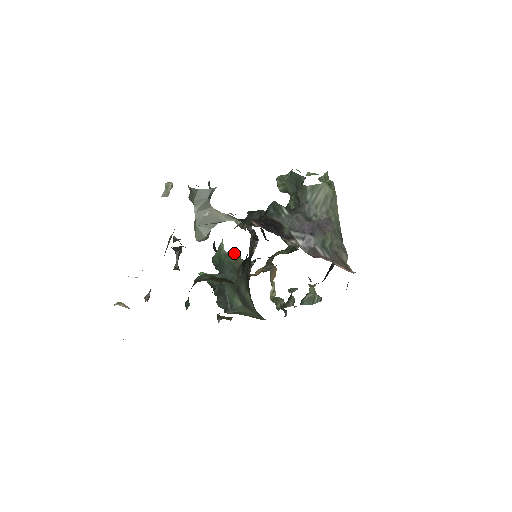
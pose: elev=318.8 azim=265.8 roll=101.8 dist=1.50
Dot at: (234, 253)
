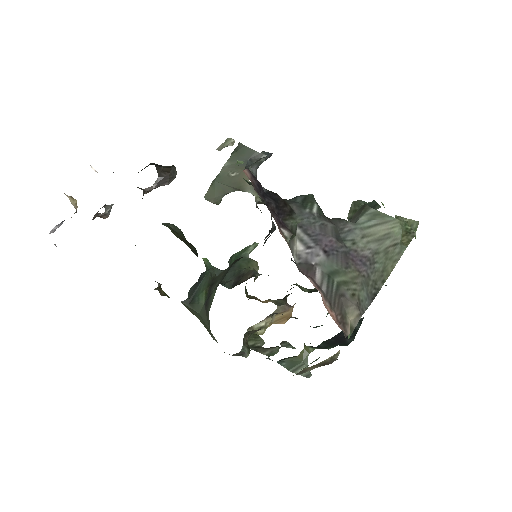
Dot at: (254, 261)
